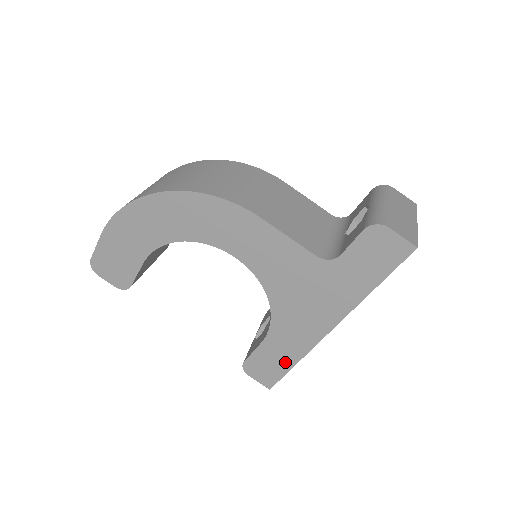
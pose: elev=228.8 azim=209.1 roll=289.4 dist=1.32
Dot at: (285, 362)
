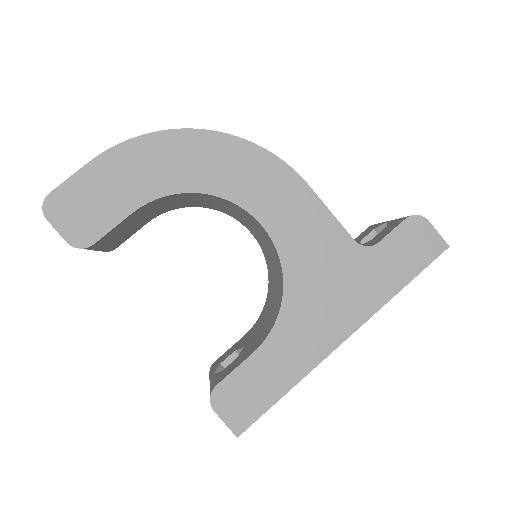
Dot at: (275, 387)
